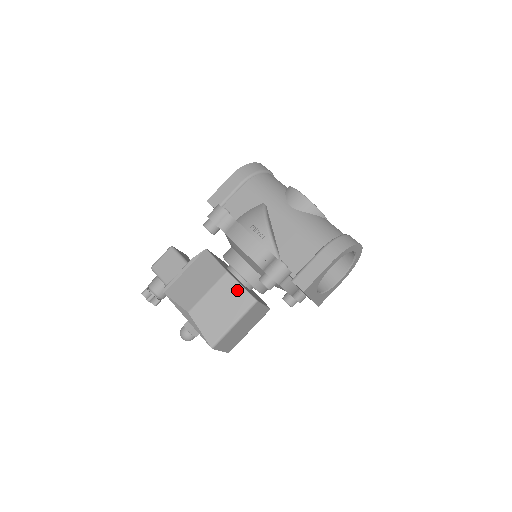
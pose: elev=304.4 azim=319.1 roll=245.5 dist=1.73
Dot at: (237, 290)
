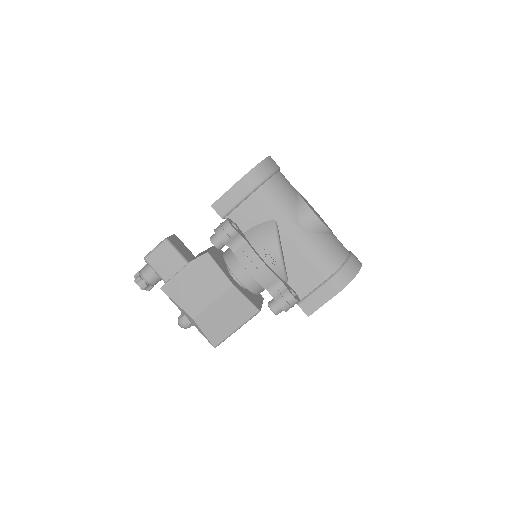
Dot at: (242, 302)
